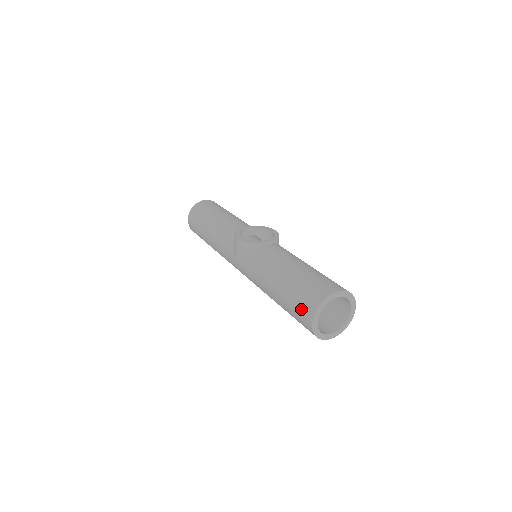
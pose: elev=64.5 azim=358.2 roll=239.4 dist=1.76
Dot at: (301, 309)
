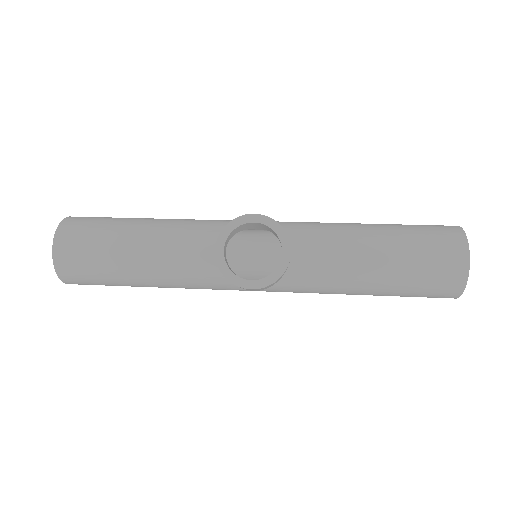
Dot at: (432, 297)
